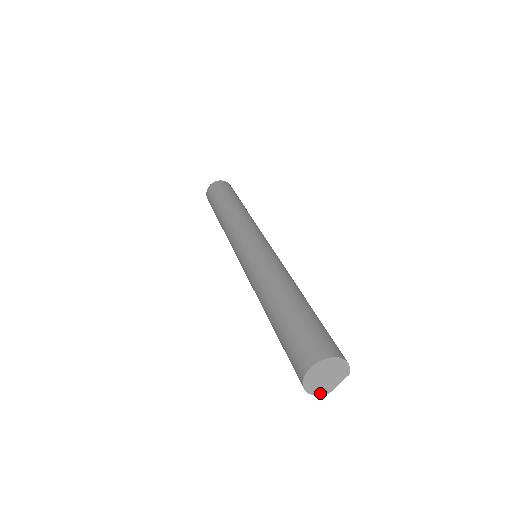
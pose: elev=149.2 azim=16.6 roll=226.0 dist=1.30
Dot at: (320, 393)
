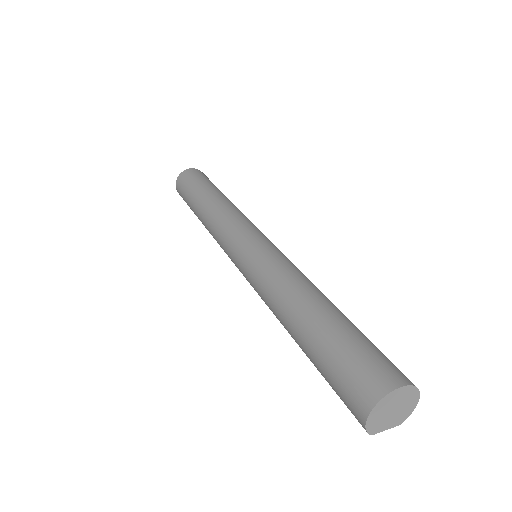
Dot at: (370, 428)
